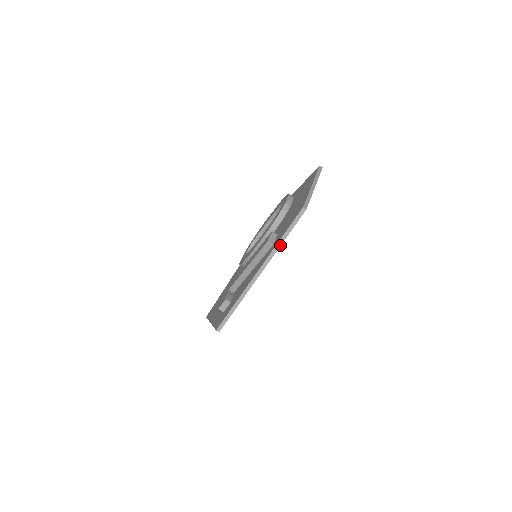
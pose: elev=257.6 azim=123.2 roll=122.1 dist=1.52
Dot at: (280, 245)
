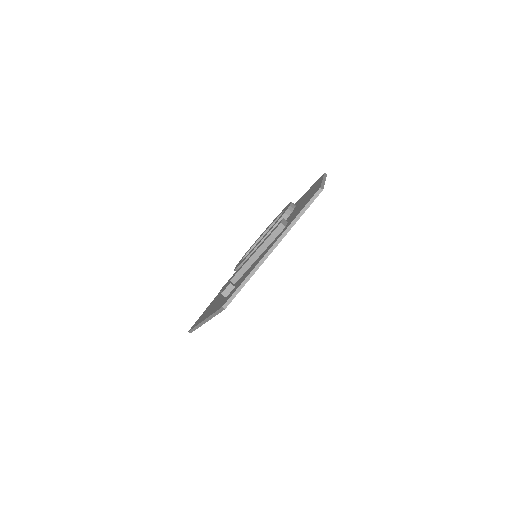
Dot at: occluded
